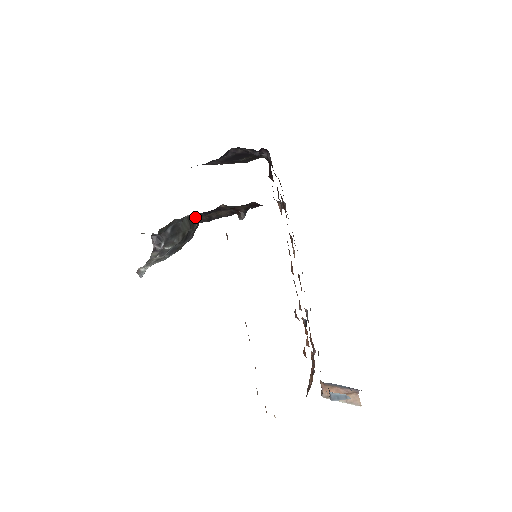
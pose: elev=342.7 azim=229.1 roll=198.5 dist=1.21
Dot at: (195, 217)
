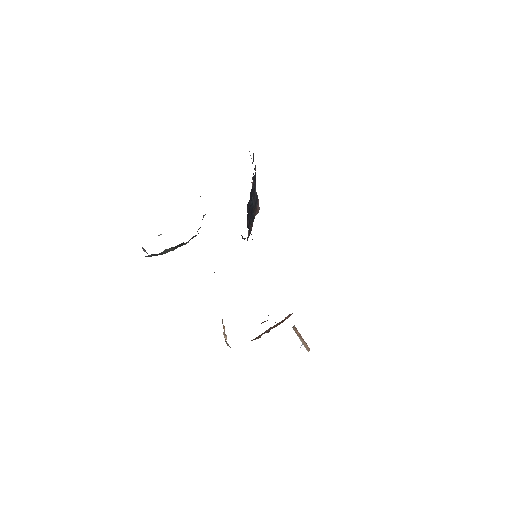
Dot at: occluded
